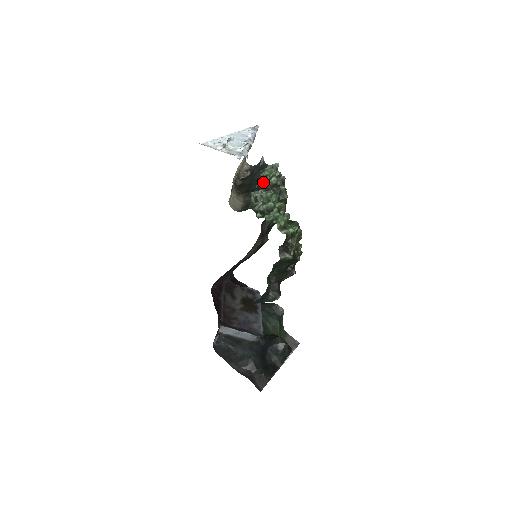
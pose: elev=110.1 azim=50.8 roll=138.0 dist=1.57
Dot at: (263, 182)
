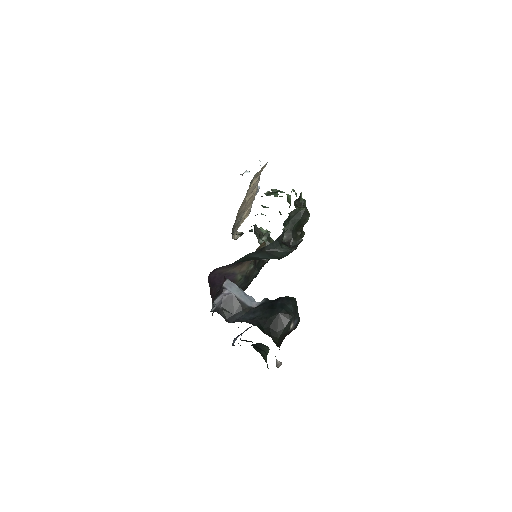
Dot at: occluded
